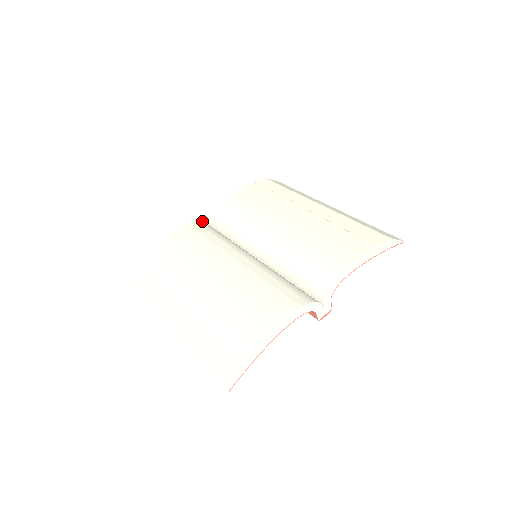
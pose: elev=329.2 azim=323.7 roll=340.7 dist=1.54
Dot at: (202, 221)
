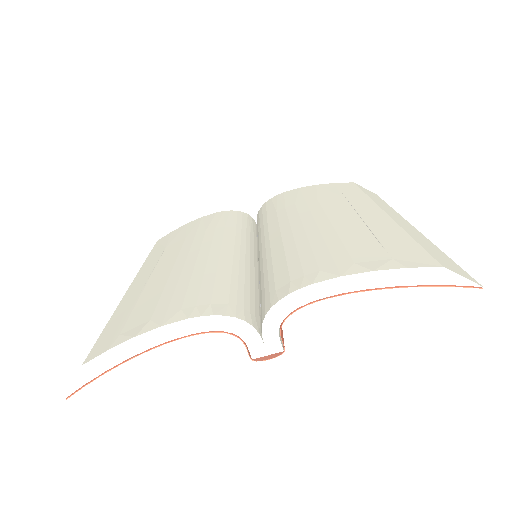
Dot at: (247, 214)
